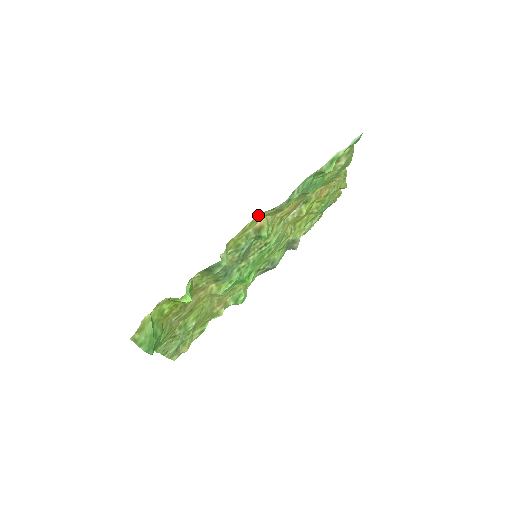
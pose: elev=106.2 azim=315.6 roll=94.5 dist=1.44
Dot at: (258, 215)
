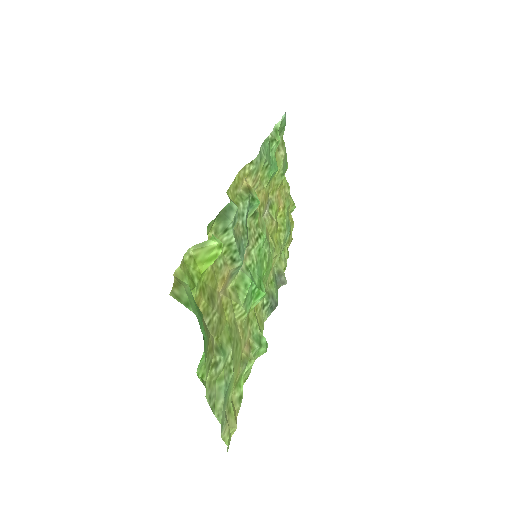
Dot at: (241, 170)
